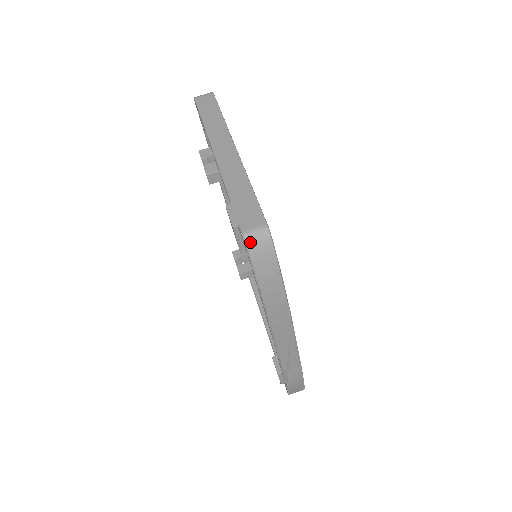
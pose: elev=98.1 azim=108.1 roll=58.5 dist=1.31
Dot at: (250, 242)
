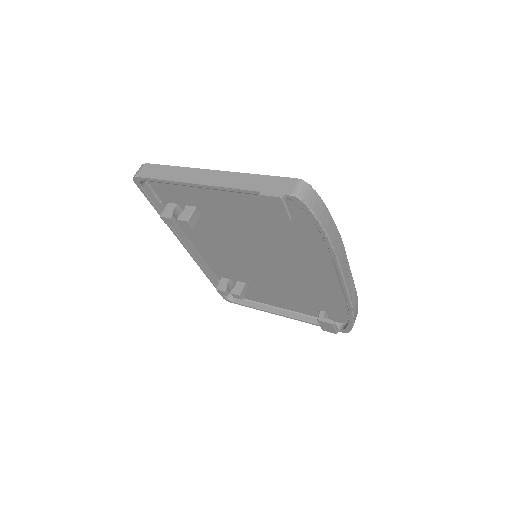
Dot at: (301, 196)
